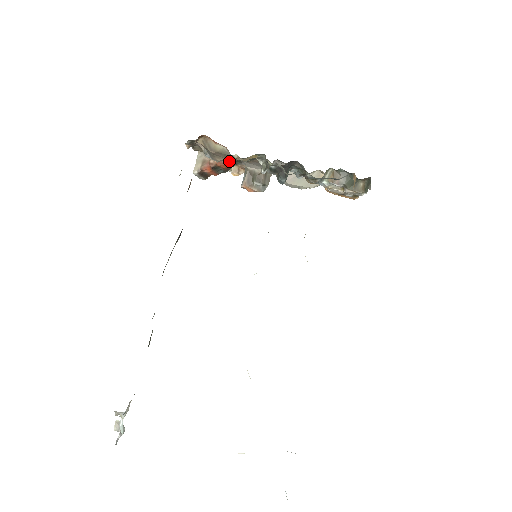
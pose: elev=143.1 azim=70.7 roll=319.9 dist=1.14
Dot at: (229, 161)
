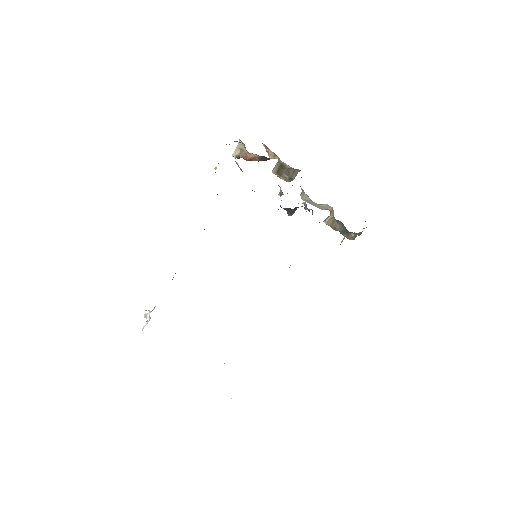
Dot at: (263, 159)
